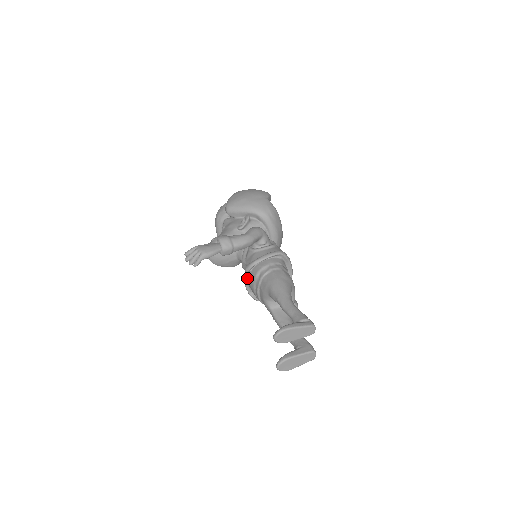
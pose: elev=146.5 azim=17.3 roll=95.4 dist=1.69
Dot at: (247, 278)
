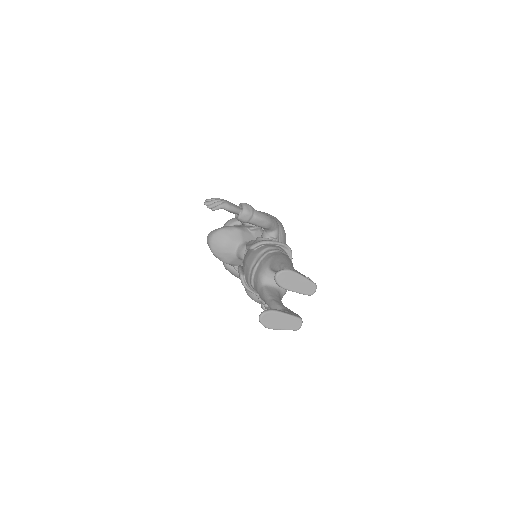
Dot at: (247, 258)
